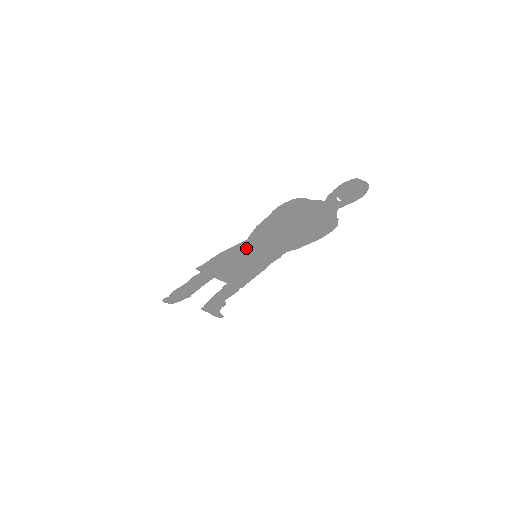
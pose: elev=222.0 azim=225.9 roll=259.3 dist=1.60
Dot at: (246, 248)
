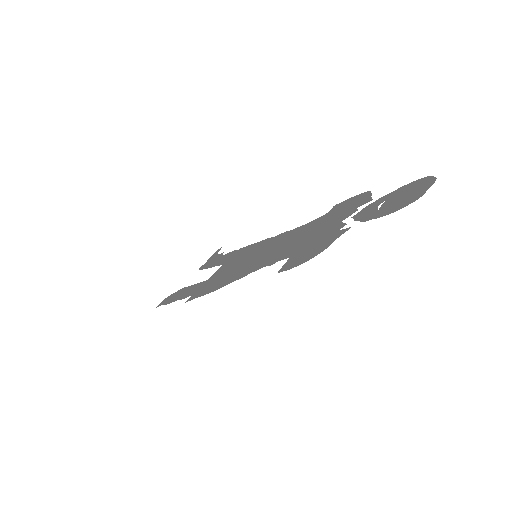
Dot at: (243, 270)
